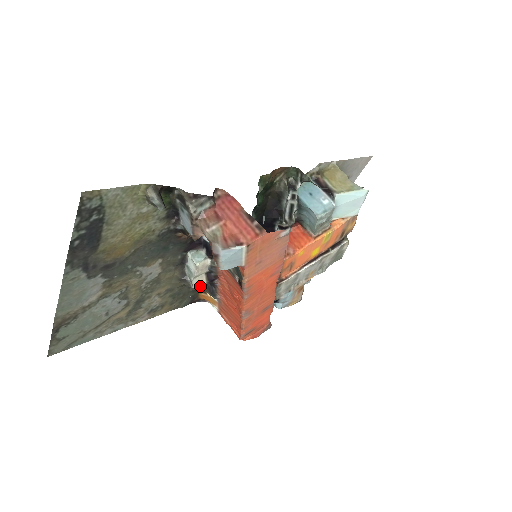
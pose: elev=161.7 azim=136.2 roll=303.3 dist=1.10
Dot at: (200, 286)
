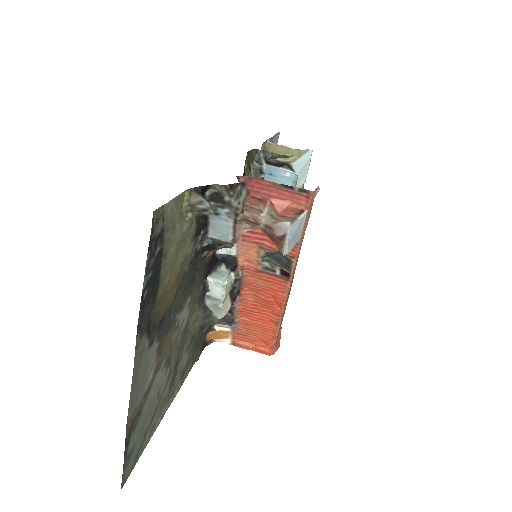
Dot at: (226, 312)
